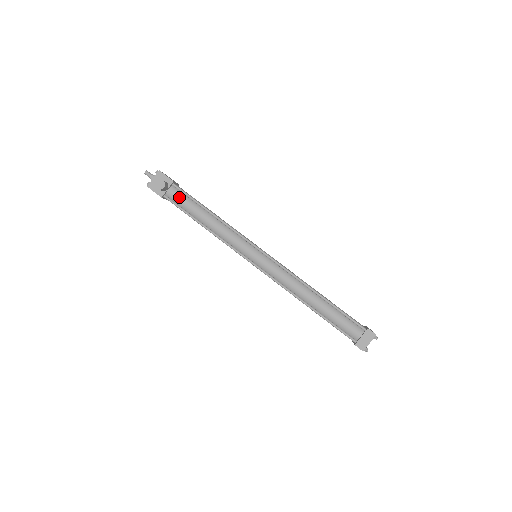
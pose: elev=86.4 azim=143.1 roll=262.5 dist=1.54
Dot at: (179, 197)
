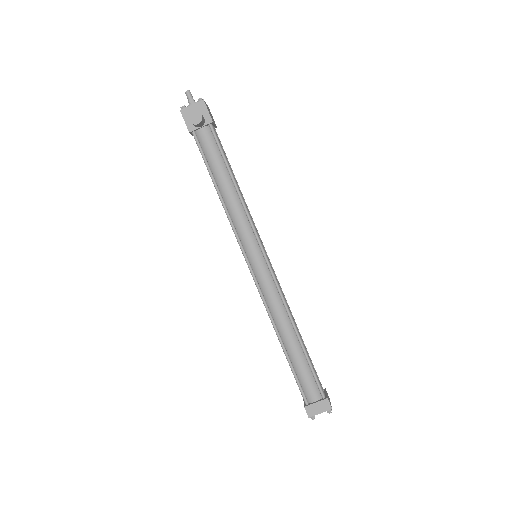
Dot at: (209, 143)
